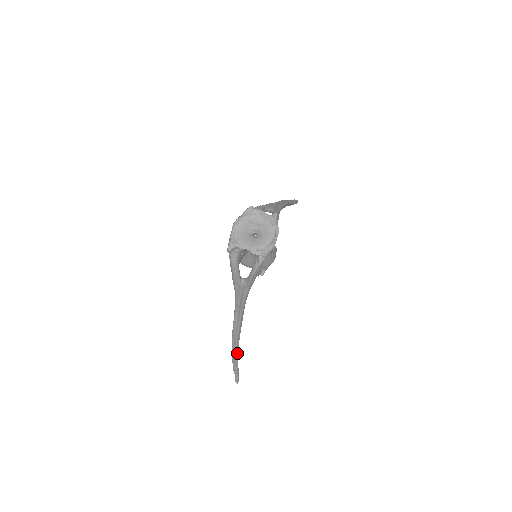
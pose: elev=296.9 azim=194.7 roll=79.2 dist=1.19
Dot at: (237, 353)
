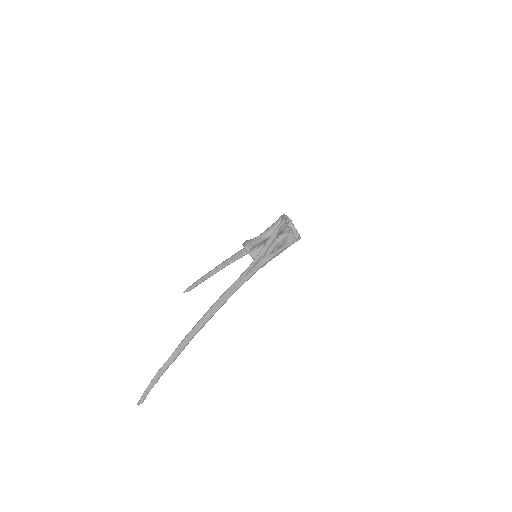
Dot at: (187, 344)
